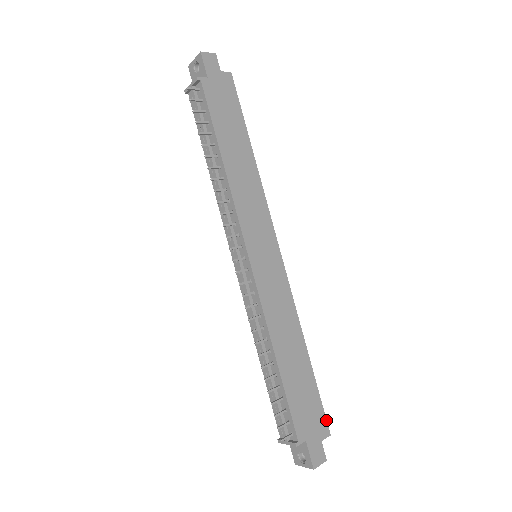
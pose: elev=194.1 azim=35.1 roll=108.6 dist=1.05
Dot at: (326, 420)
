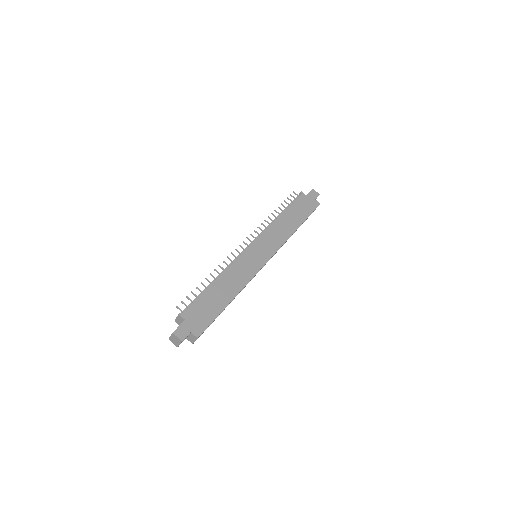
Dot at: occluded
